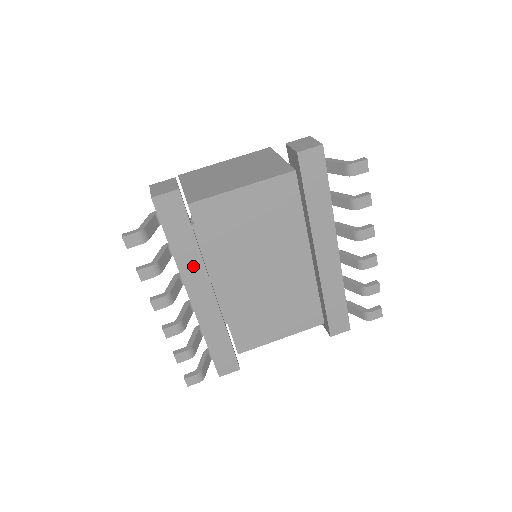
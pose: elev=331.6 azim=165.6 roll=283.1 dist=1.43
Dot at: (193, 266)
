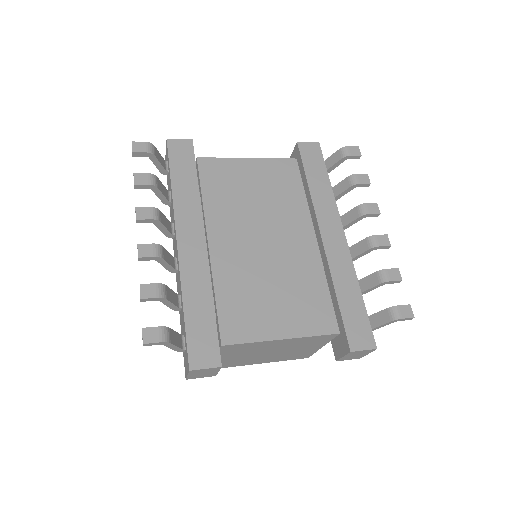
Dot at: (189, 206)
